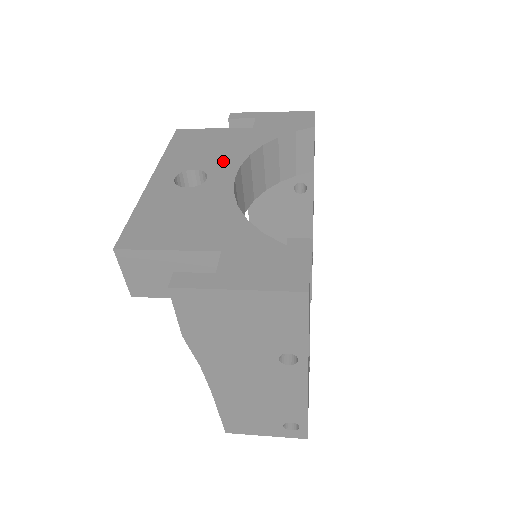
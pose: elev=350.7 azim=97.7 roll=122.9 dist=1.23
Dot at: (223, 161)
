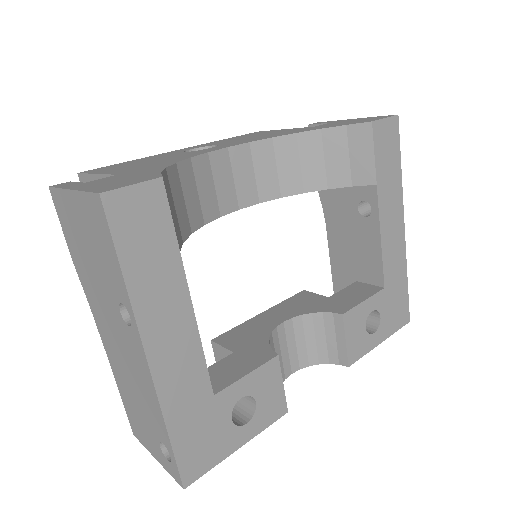
Dot at: (244, 141)
